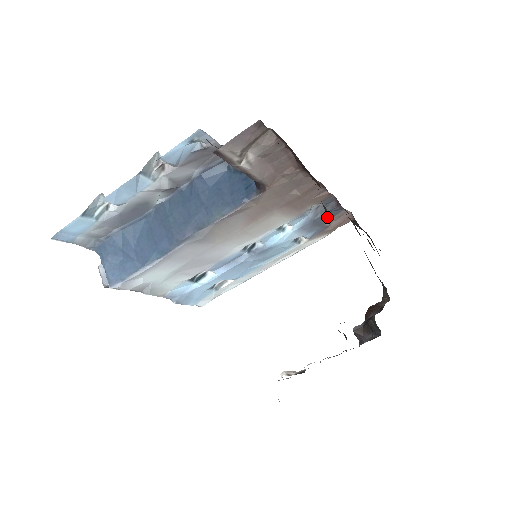
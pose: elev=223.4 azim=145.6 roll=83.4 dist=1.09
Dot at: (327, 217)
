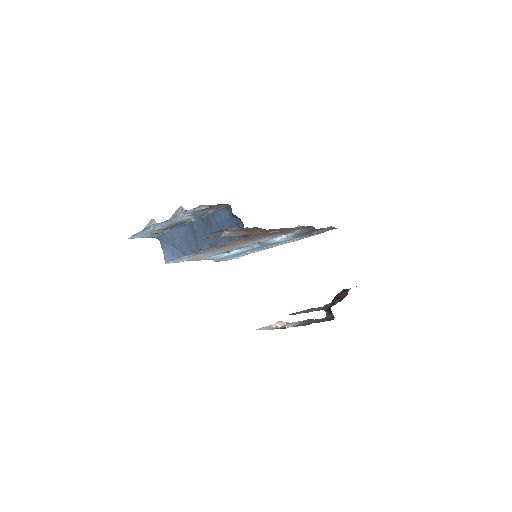
Dot at: (312, 231)
